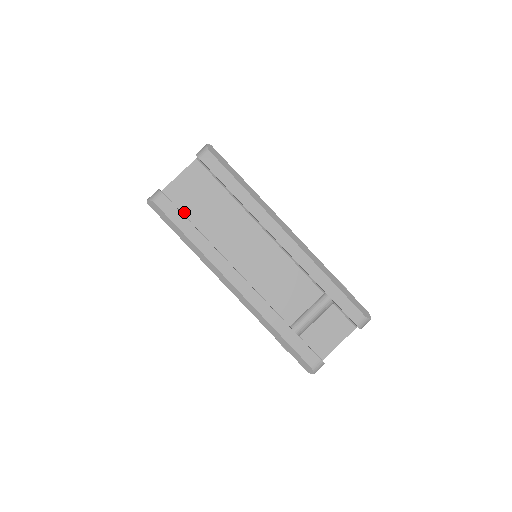
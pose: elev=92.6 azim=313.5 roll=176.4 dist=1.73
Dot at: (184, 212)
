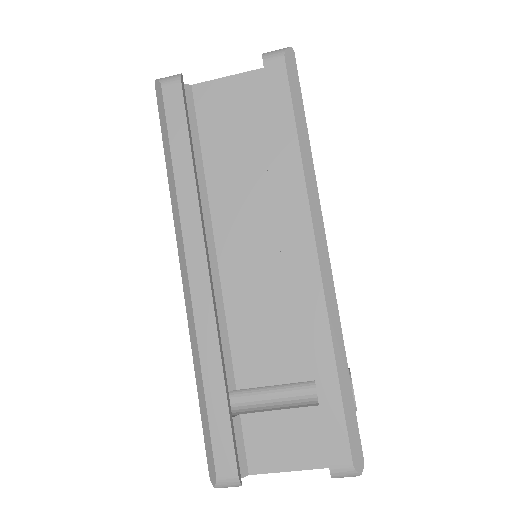
Dot at: (201, 132)
